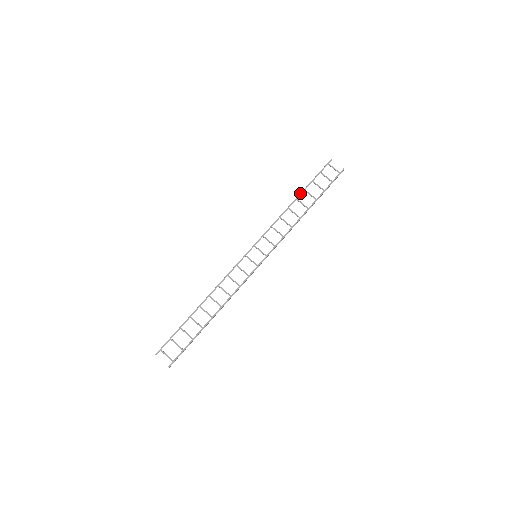
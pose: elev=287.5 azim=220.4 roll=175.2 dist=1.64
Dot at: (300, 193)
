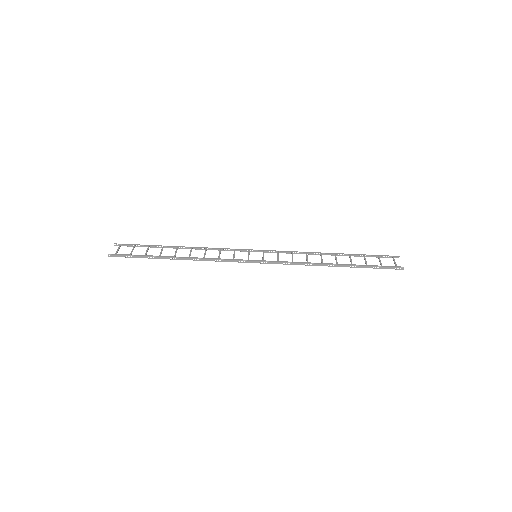
Dot at: (343, 253)
